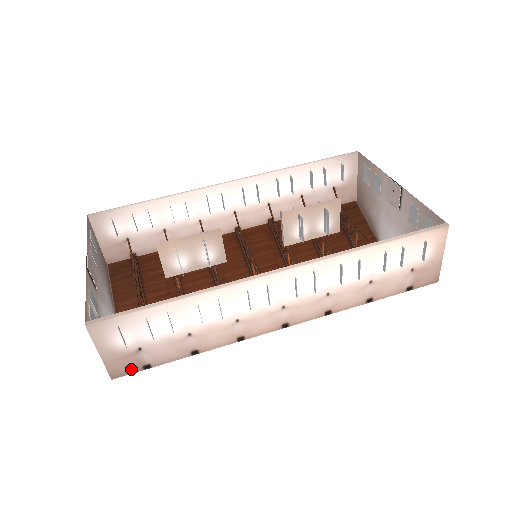
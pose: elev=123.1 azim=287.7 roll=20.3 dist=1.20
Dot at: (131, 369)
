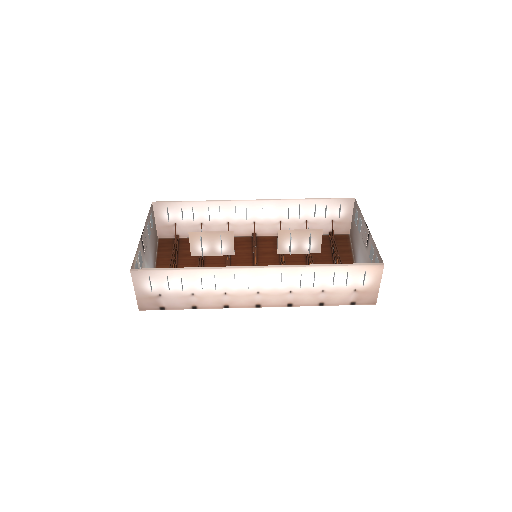
Dot at: (152, 307)
